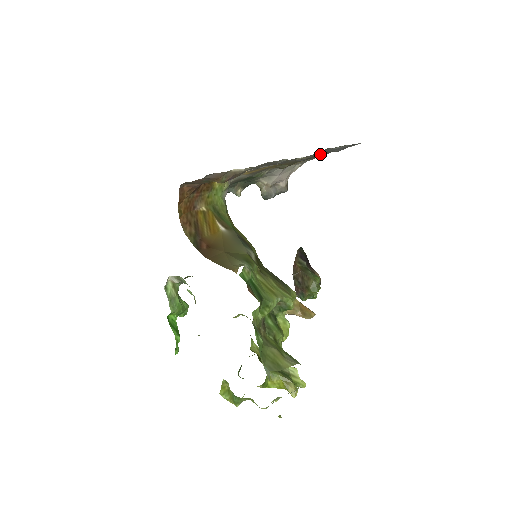
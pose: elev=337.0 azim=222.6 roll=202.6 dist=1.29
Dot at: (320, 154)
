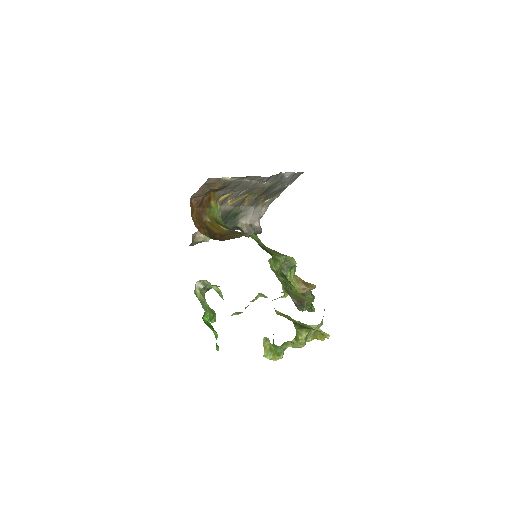
Dot at: (277, 188)
